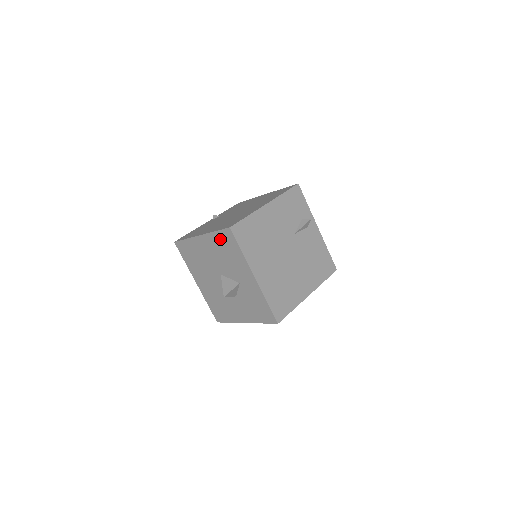
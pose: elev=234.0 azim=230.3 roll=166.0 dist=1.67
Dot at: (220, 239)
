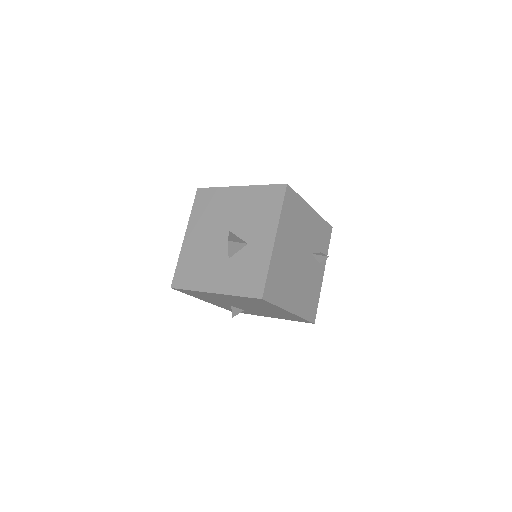
Dot at: (264, 193)
